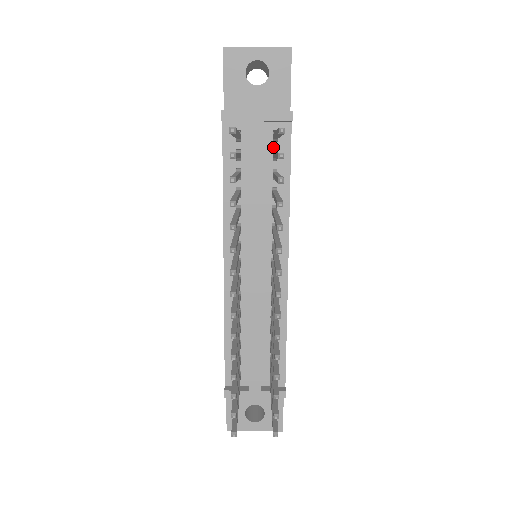
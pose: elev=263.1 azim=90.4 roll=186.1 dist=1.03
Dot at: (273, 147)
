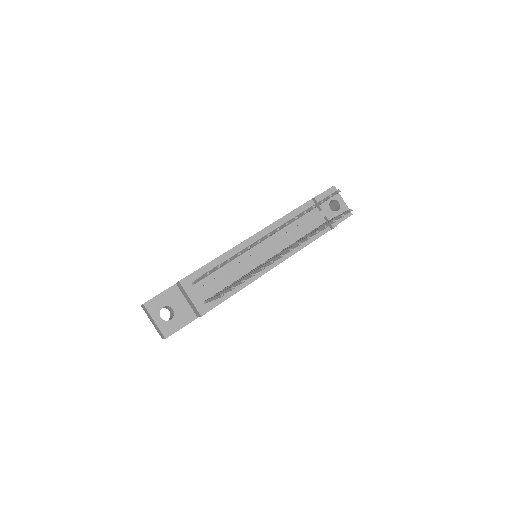
Dot at: occluded
